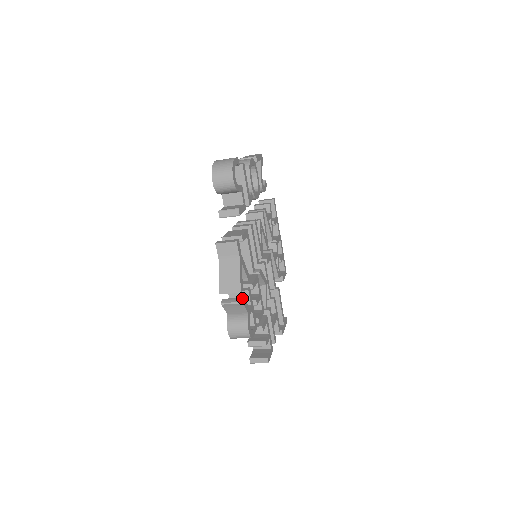
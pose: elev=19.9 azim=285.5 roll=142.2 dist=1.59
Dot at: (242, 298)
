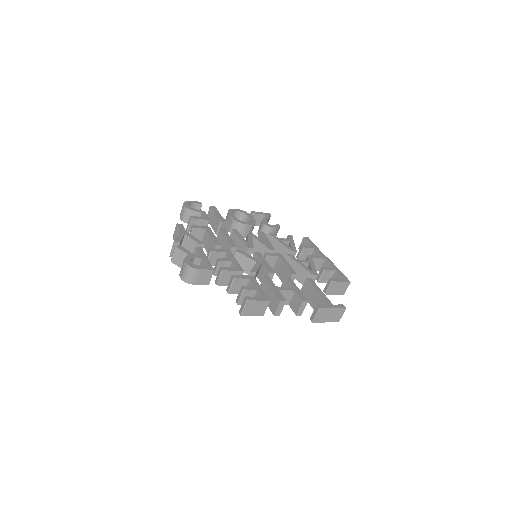
Dot at: (179, 246)
